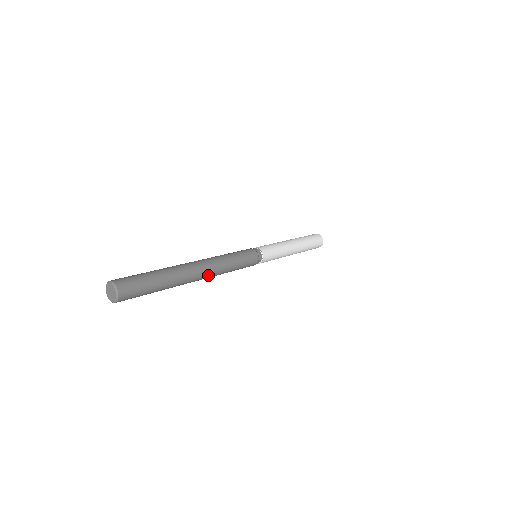
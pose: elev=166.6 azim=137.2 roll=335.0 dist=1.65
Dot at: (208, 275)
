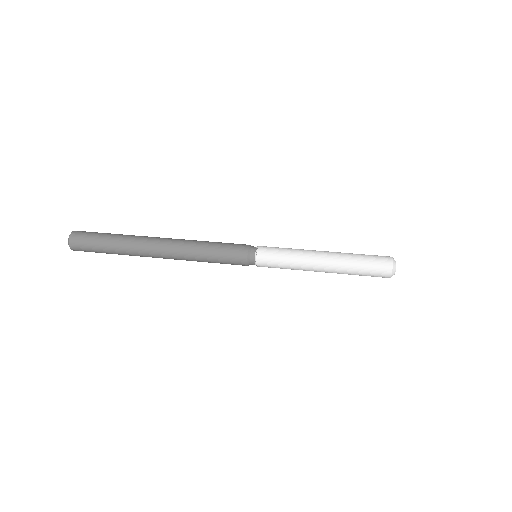
Dot at: (170, 255)
